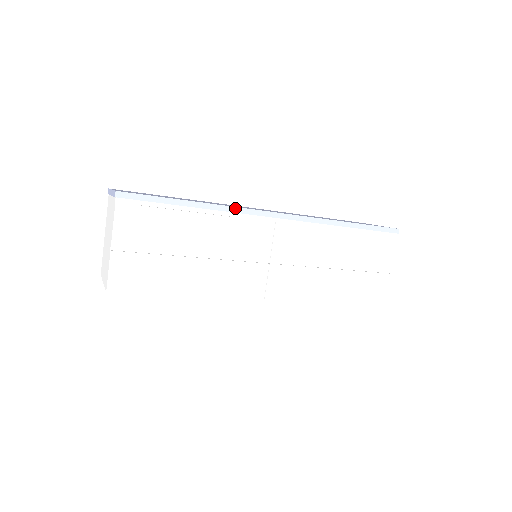
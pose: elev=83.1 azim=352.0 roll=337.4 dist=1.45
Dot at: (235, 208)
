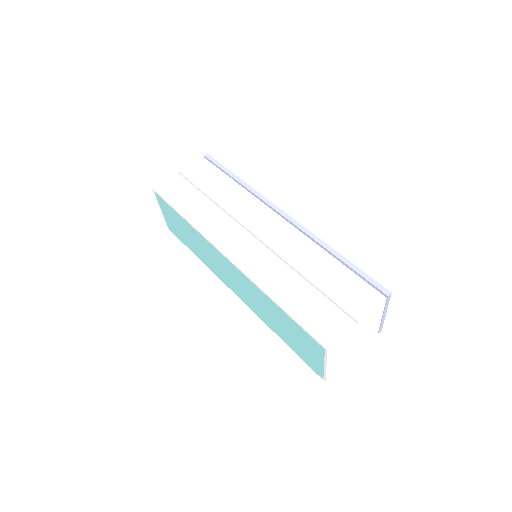
Dot at: (260, 194)
